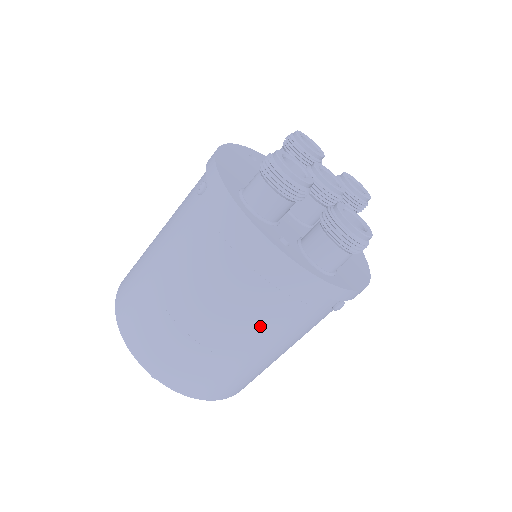
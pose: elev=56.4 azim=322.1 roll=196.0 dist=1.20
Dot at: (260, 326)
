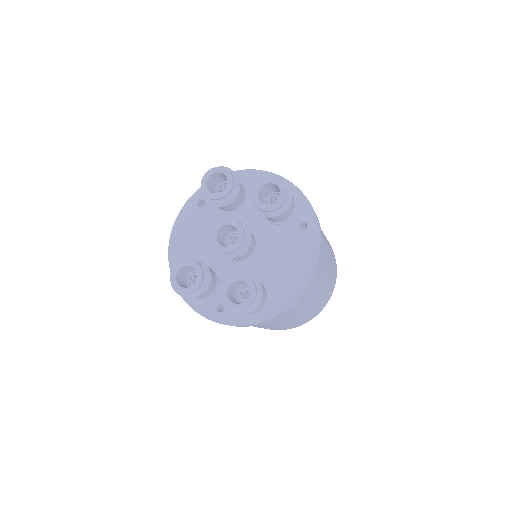
Dot at: (263, 325)
